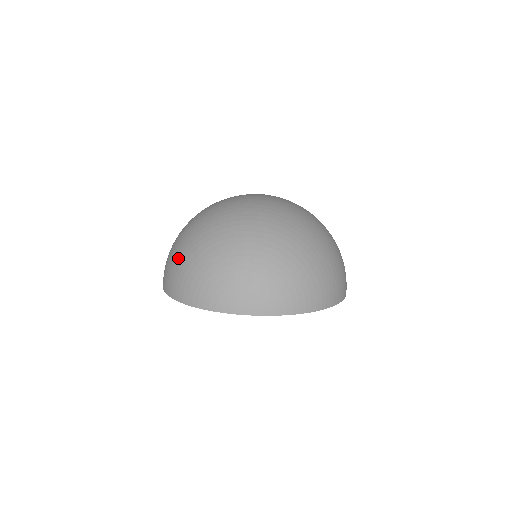
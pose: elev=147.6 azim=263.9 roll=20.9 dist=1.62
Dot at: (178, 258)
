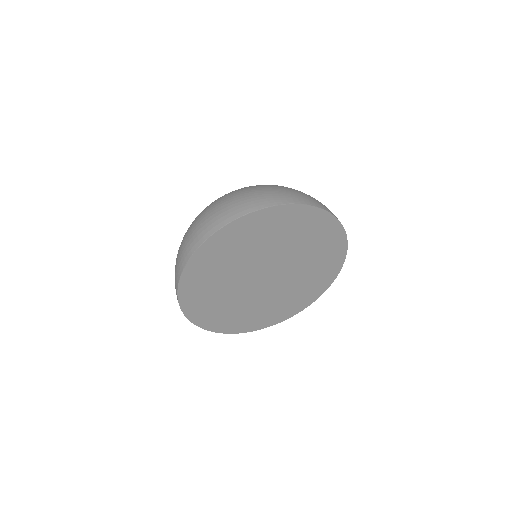
Dot at: (243, 192)
